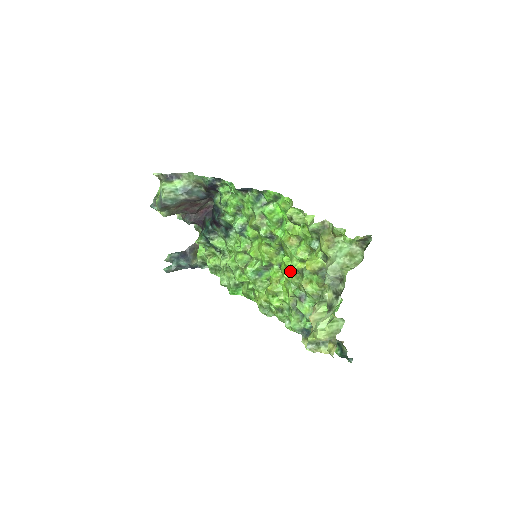
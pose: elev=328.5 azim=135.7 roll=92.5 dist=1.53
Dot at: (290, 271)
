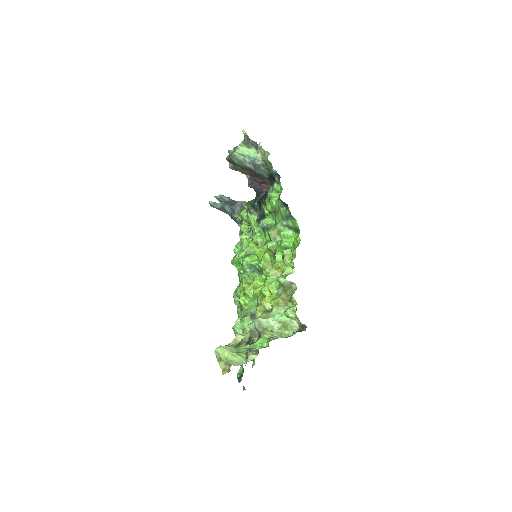
Dot at: occluded
